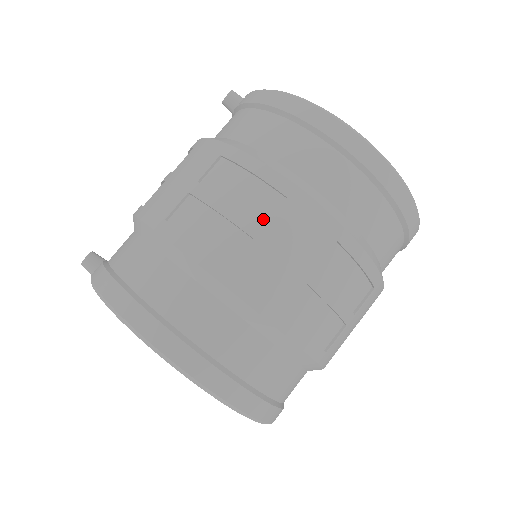
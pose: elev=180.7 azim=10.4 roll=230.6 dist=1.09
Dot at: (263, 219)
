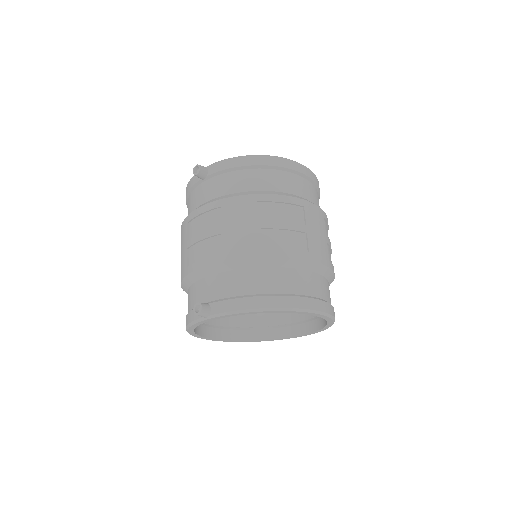
Dot at: (302, 222)
